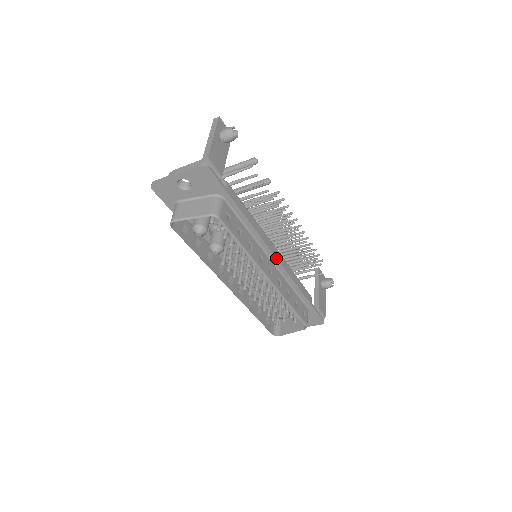
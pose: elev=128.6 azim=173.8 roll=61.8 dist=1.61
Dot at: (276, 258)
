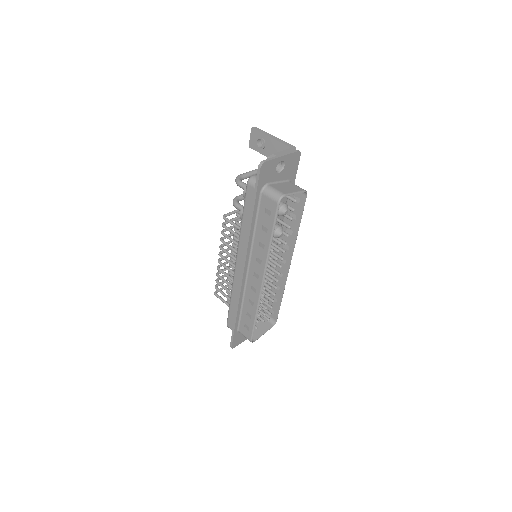
Dot at: occluded
